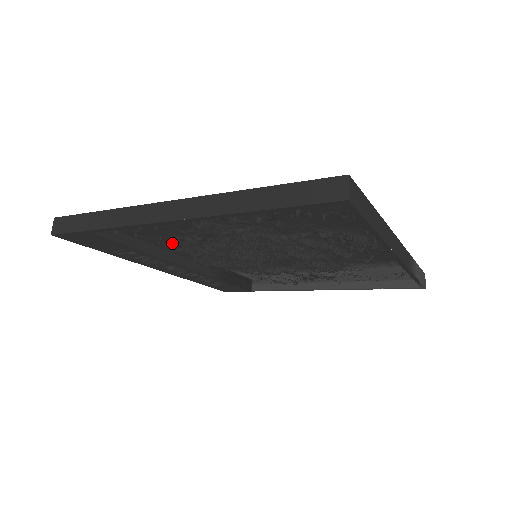
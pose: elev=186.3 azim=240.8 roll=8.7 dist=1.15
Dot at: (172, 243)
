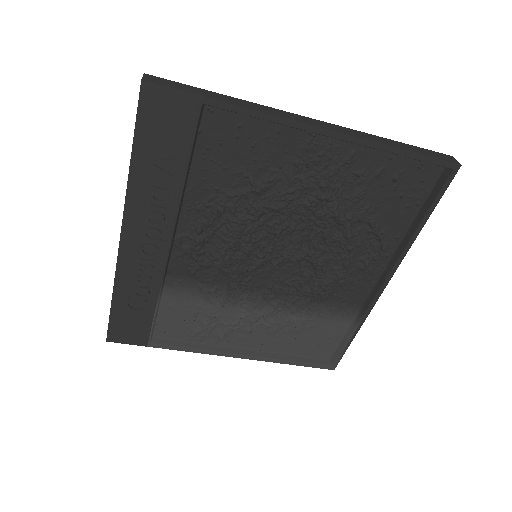
Dot at: (217, 187)
